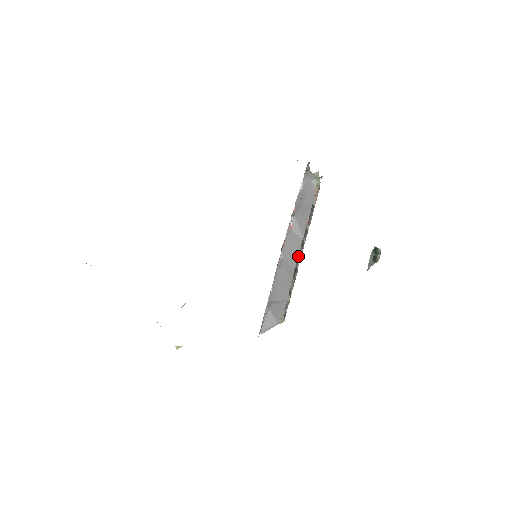
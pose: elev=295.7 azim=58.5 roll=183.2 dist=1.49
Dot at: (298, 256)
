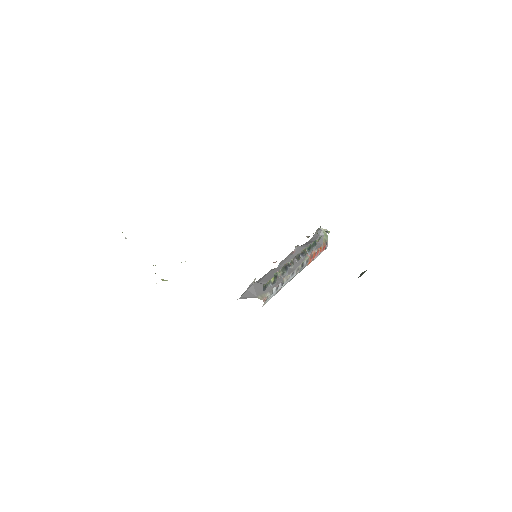
Dot at: (293, 269)
